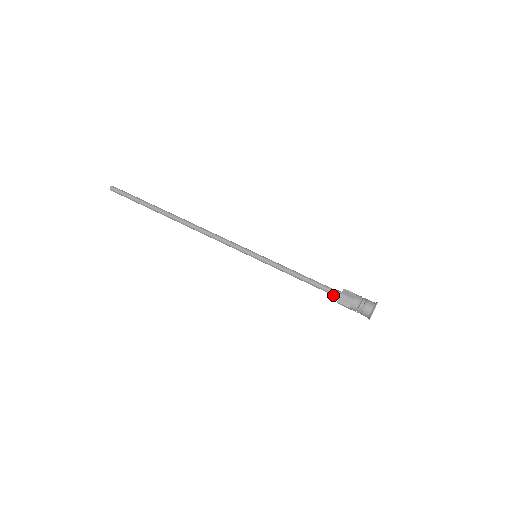
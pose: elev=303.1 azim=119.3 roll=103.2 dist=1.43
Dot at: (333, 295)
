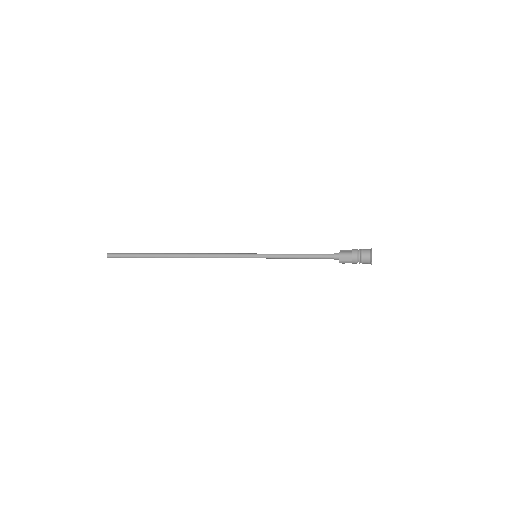
Dot at: (333, 258)
